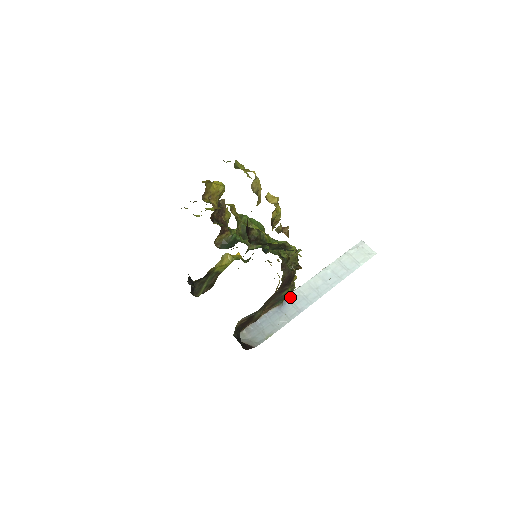
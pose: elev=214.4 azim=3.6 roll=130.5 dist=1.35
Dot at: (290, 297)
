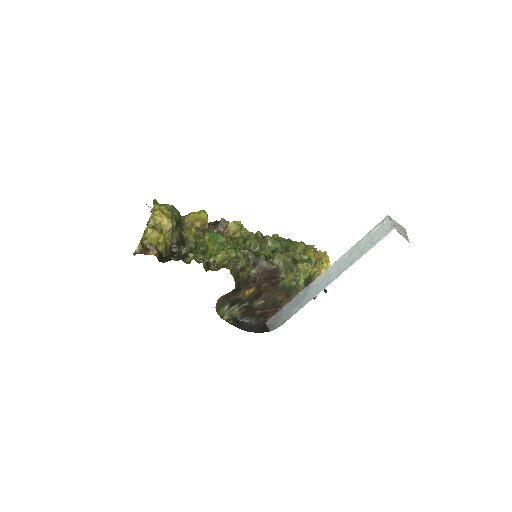
Dot at: (309, 287)
